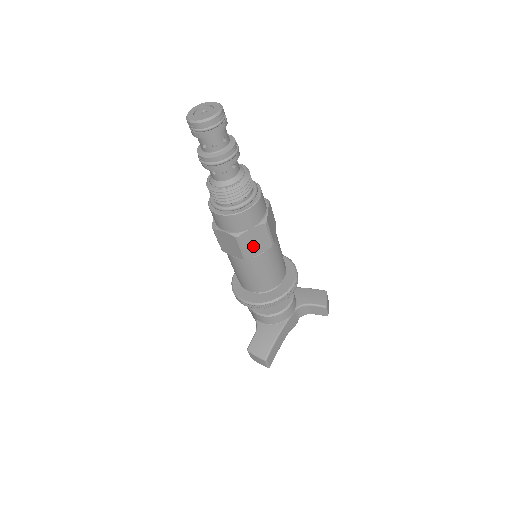
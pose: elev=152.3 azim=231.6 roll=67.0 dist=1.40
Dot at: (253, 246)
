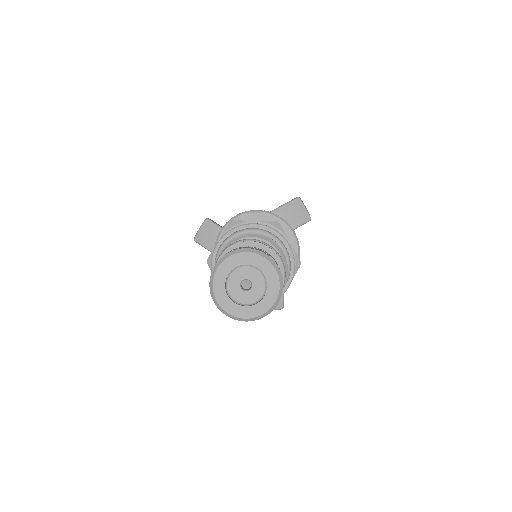
Dot at: occluded
